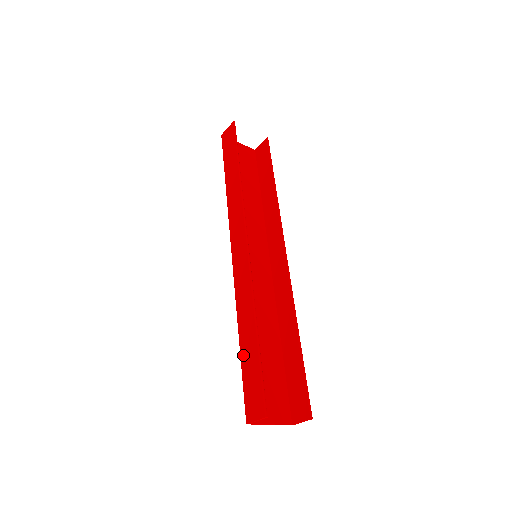
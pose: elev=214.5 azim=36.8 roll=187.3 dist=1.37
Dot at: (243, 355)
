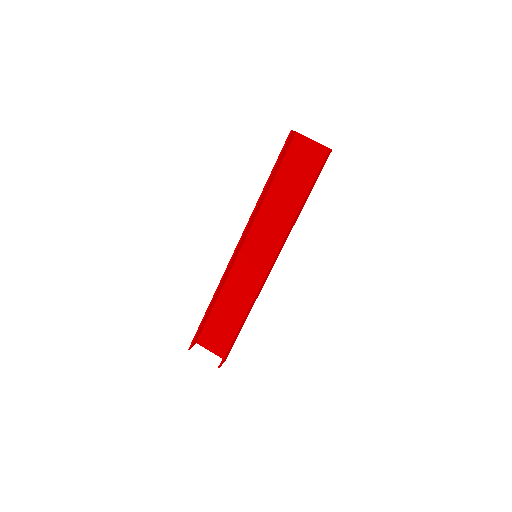
Dot at: occluded
